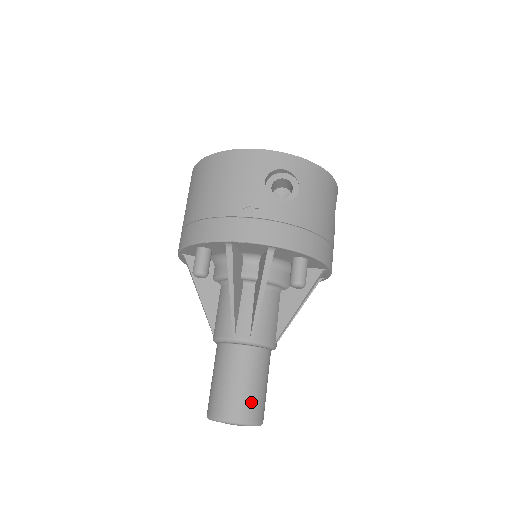
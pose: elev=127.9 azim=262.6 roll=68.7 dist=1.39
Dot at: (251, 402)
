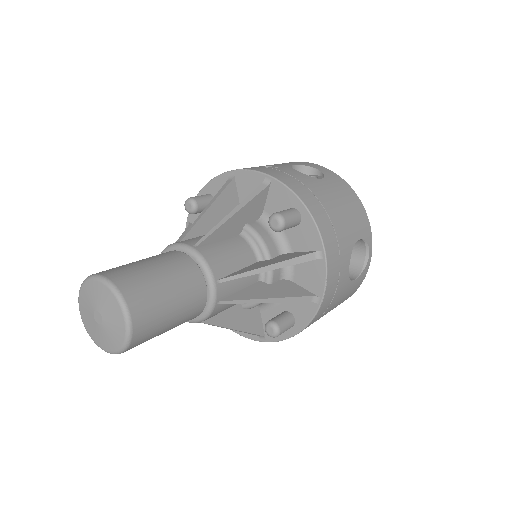
Dot at: (140, 279)
